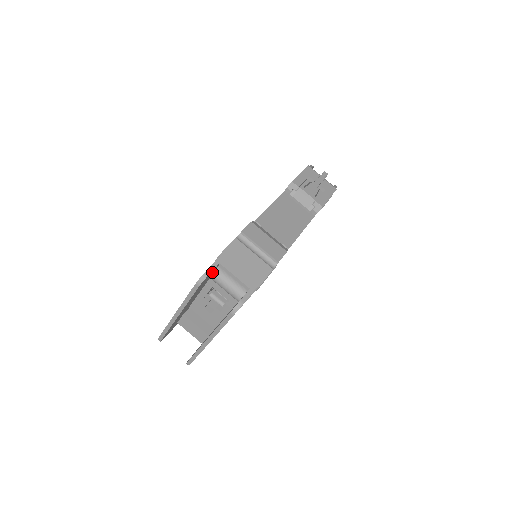
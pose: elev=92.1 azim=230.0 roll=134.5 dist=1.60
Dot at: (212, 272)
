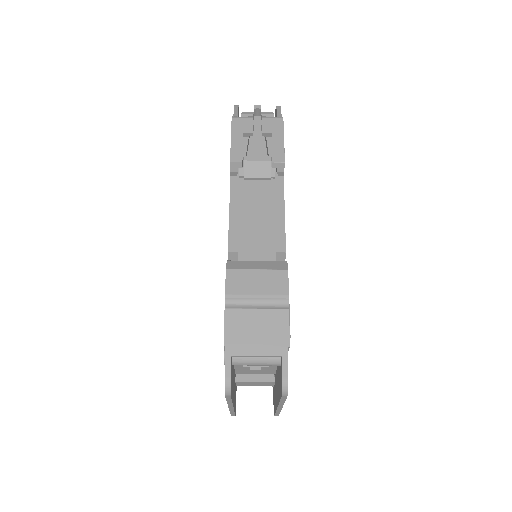
Dot at: (231, 365)
